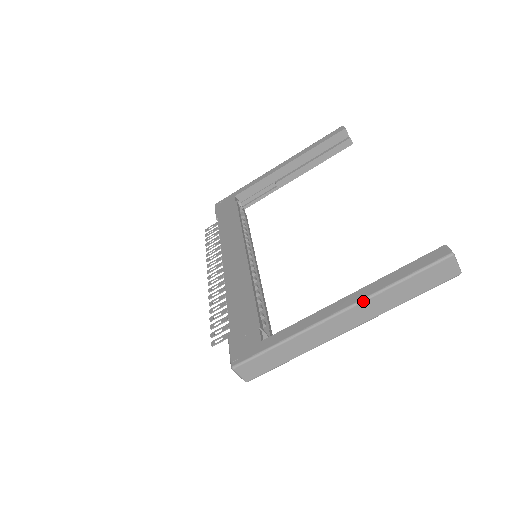
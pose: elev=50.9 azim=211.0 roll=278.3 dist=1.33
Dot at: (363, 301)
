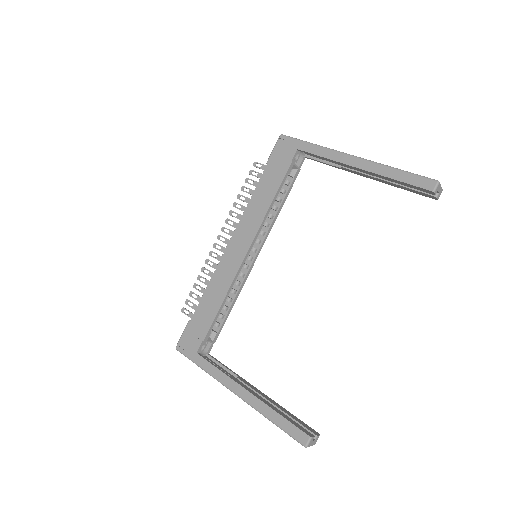
Dot at: occluded
